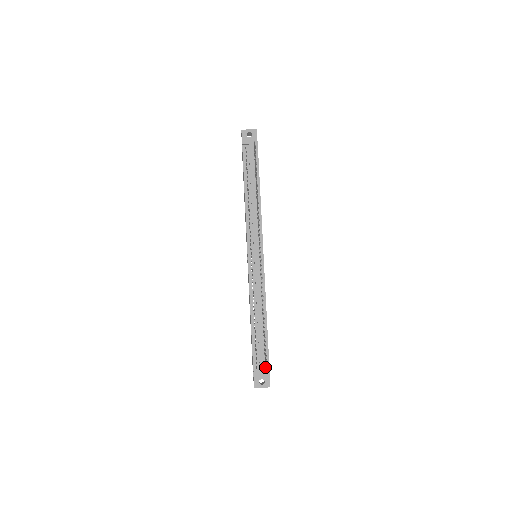
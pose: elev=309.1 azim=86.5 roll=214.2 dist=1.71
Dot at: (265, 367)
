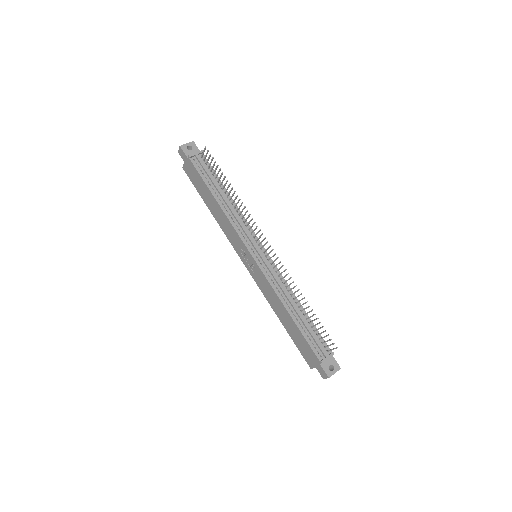
Dot at: (329, 350)
